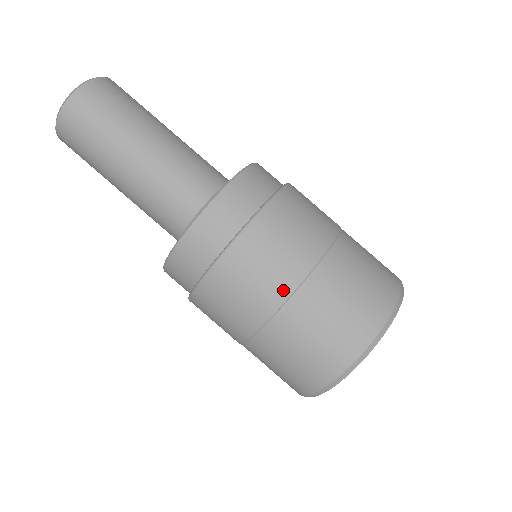
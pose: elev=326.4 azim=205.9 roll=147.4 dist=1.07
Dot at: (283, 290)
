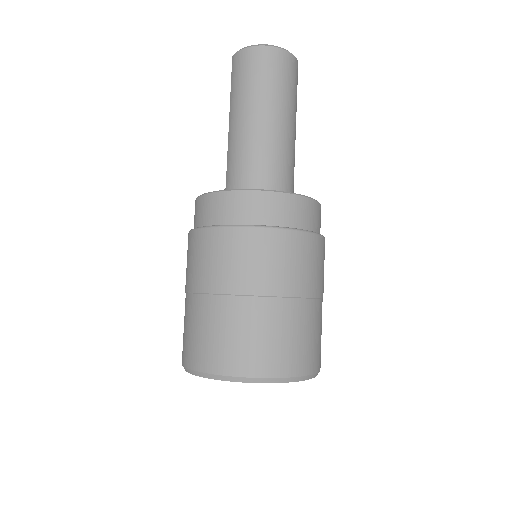
Dot at: (294, 289)
